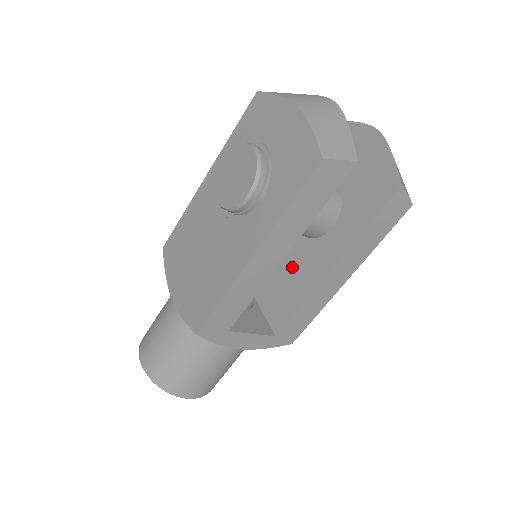
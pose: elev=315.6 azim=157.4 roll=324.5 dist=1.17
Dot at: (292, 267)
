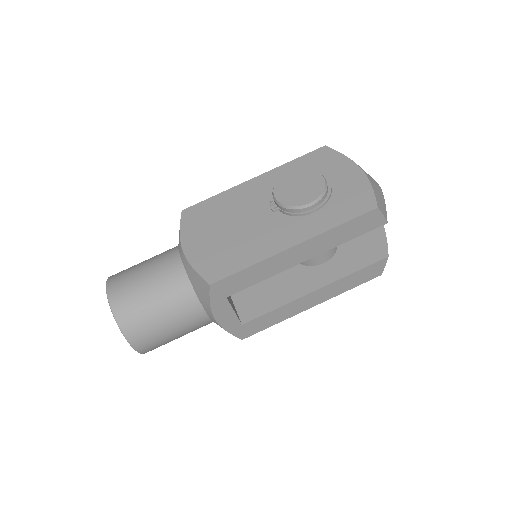
Dot at: (276, 278)
